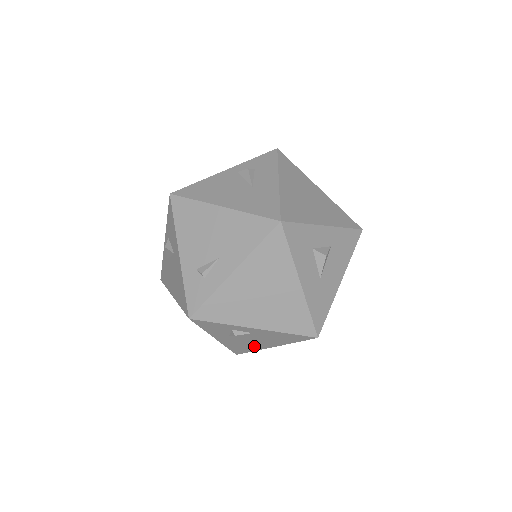
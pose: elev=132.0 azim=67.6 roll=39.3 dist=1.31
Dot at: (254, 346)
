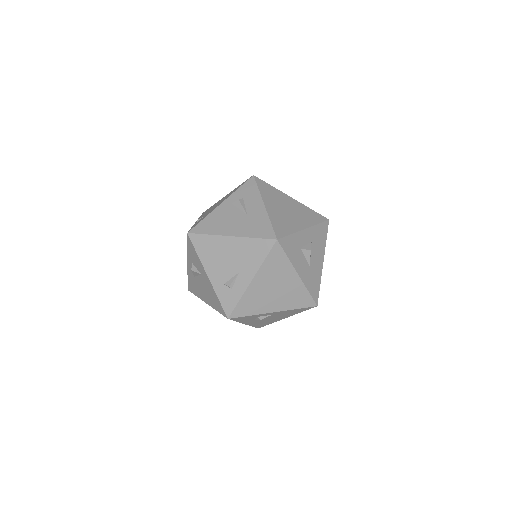
Dot at: (272, 321)
